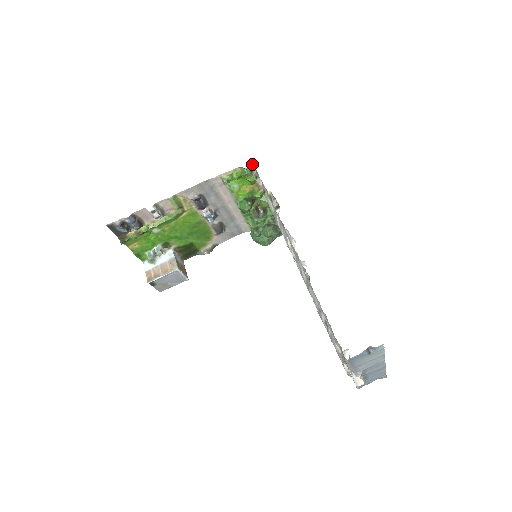
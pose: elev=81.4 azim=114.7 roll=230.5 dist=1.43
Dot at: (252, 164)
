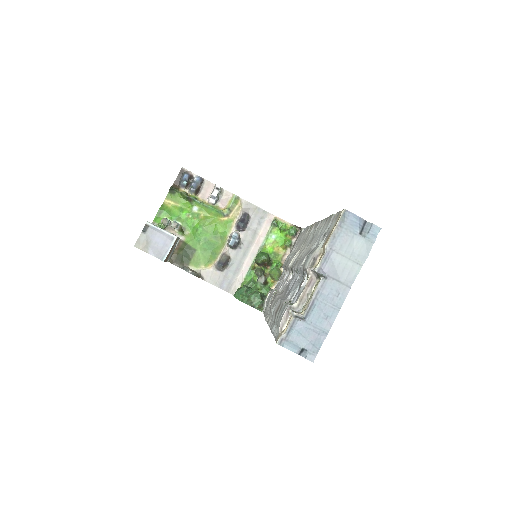
Dot at: (299, 232)
